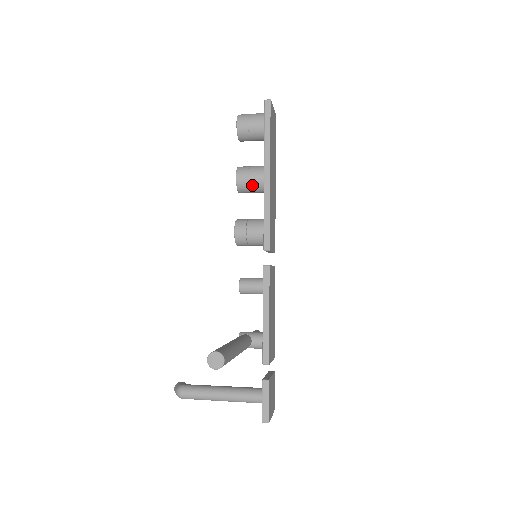
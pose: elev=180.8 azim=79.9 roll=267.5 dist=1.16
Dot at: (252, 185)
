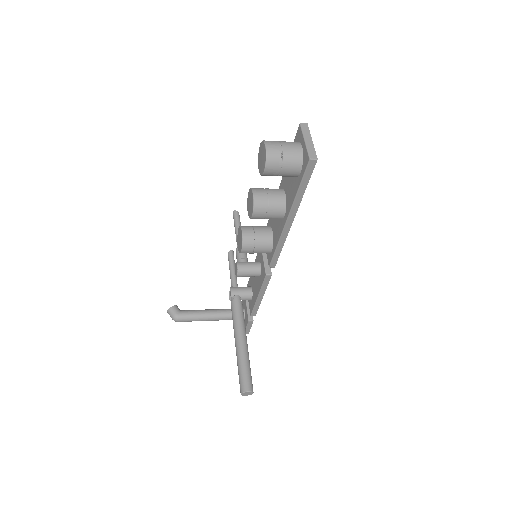
Dot at: occluded
